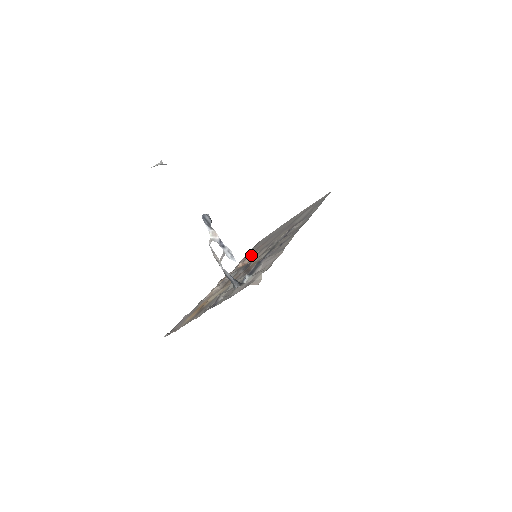
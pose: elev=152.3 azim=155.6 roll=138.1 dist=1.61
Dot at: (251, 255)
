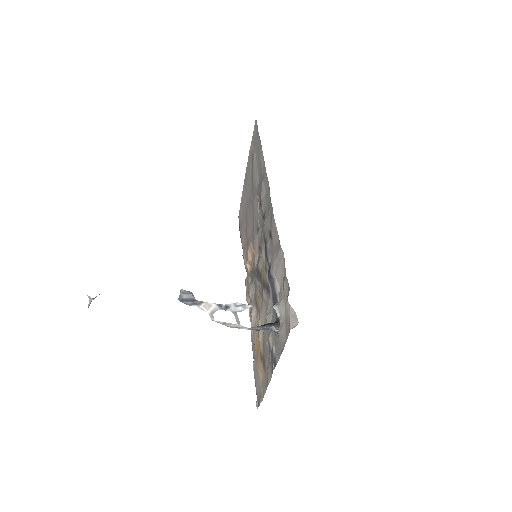
Dot at: (248, 248)
